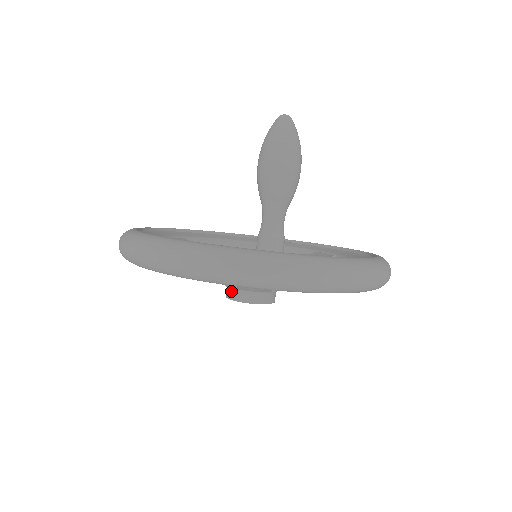
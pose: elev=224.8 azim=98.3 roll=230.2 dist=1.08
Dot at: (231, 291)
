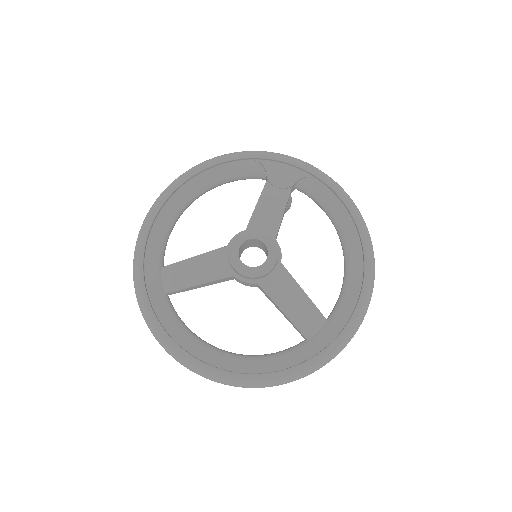
Dot at: occluded
